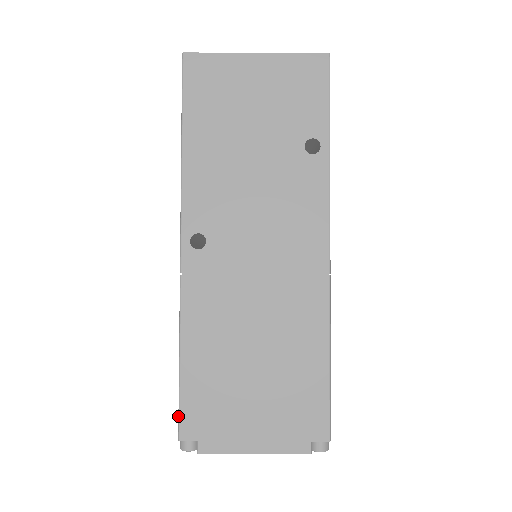
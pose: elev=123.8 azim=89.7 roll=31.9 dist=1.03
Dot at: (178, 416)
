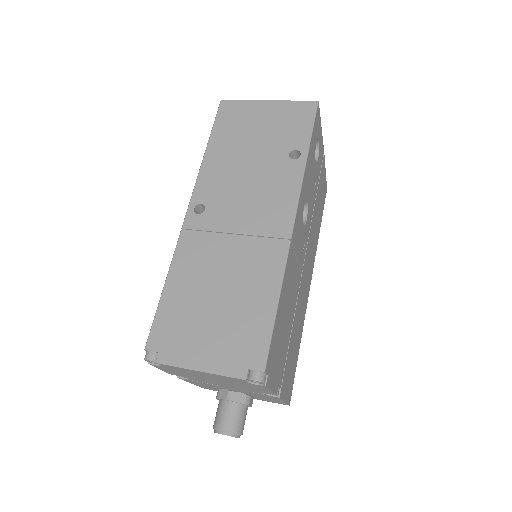
Dot at: (150, 331)
